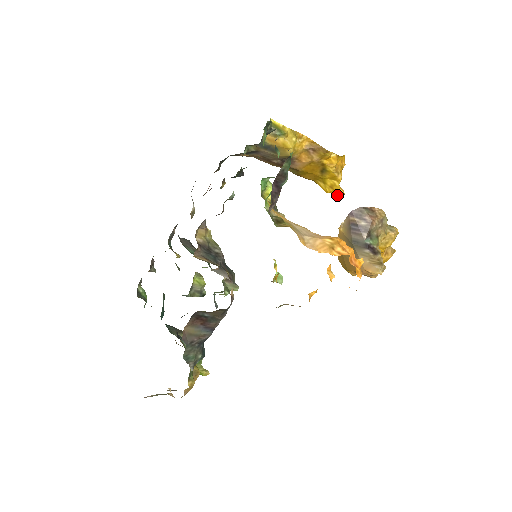
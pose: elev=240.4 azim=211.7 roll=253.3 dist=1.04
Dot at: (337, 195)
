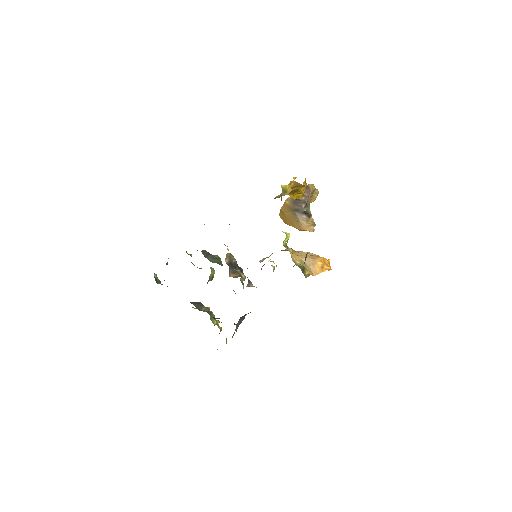
Dot at: occluded
